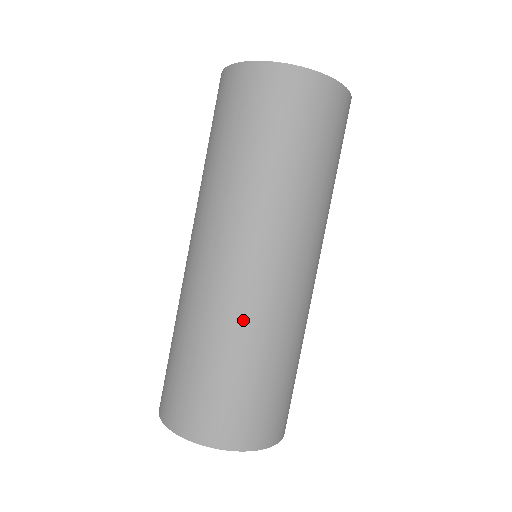
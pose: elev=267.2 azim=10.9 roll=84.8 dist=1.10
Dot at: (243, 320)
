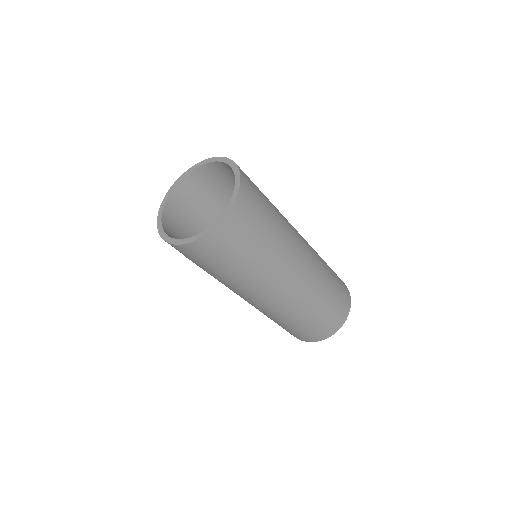
Dot at: (315, 291)
